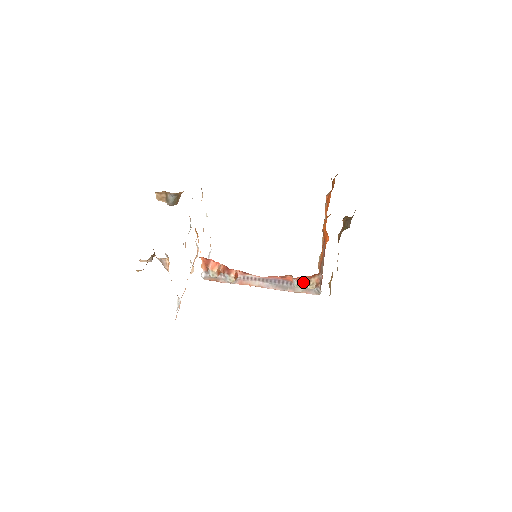
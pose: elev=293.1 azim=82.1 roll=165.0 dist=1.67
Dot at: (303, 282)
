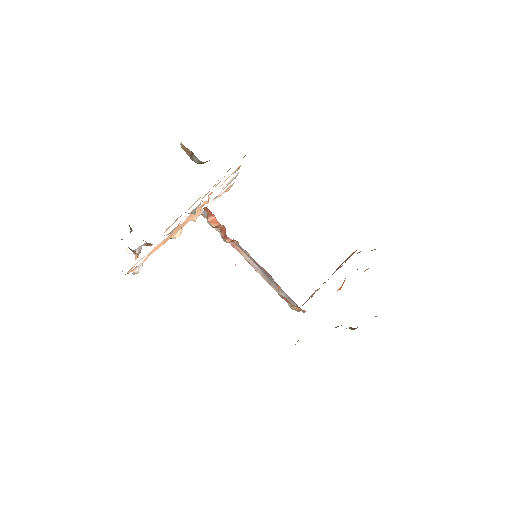
Dot at: (286, 300)
